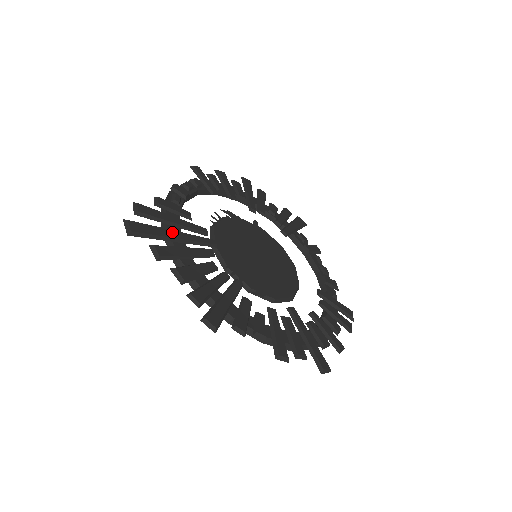
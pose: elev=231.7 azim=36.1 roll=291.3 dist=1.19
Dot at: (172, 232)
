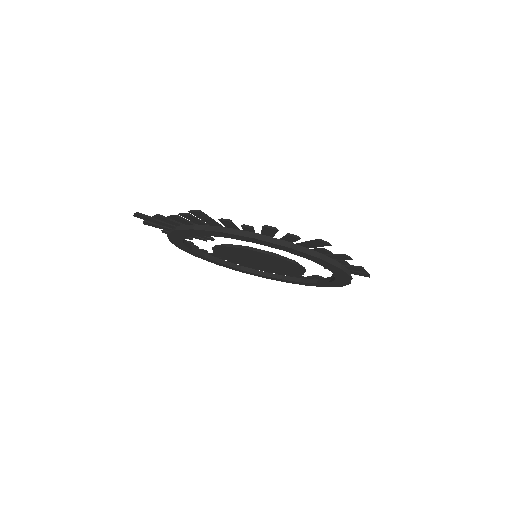
Dot at: occluded
